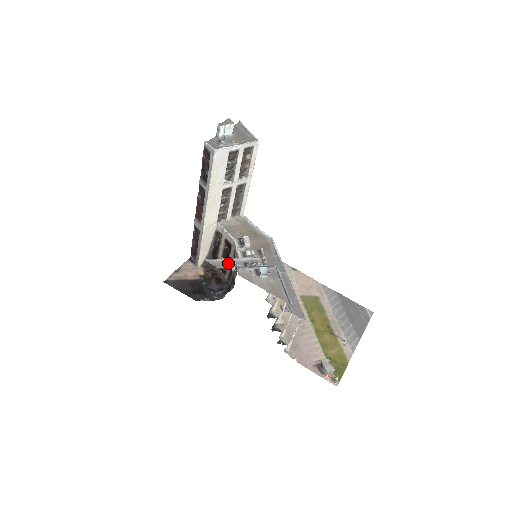
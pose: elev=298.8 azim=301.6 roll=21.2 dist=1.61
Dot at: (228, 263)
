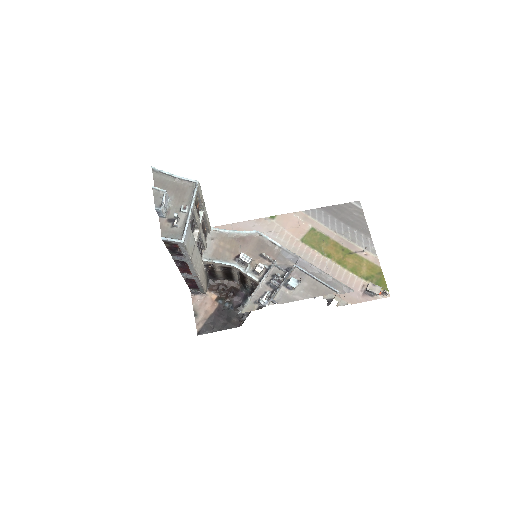
Dot at: (260, 301)
